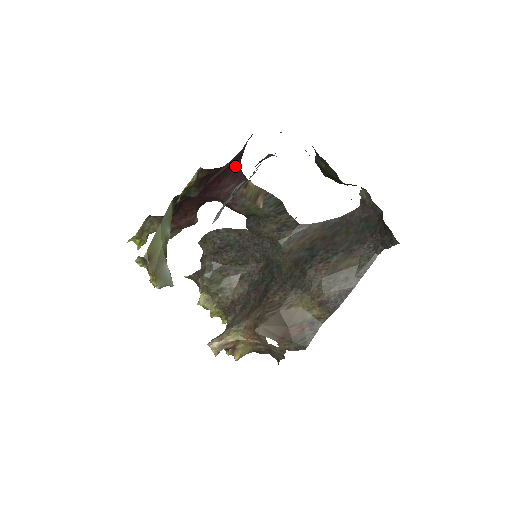
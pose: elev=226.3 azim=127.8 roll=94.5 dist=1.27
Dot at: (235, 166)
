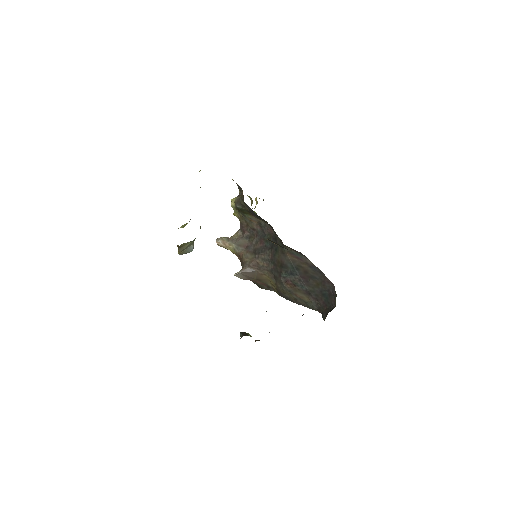
Dot at: occluded
